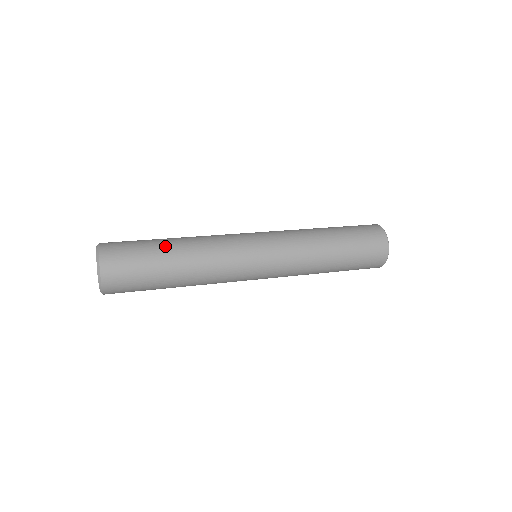
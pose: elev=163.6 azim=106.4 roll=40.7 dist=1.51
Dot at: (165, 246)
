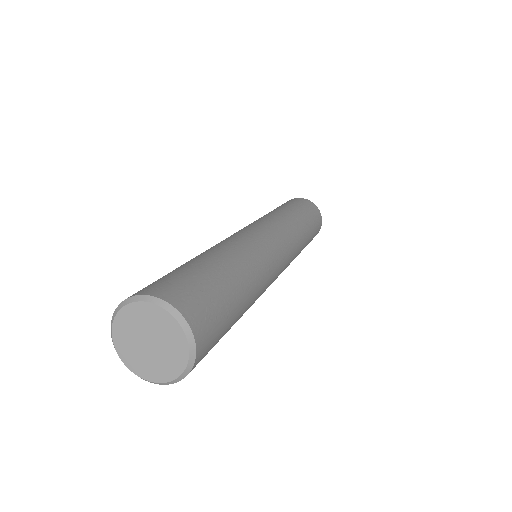
Dot at: (203, 260)
